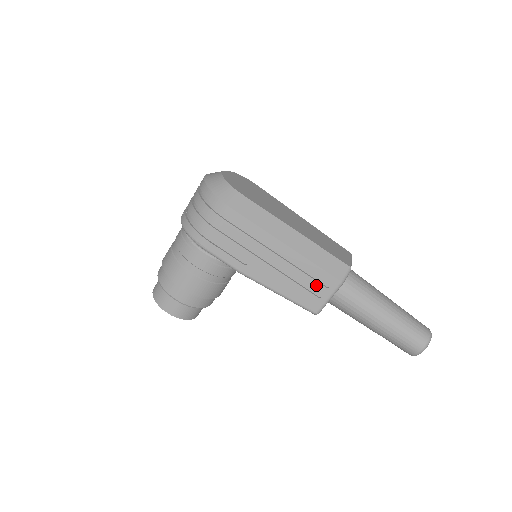
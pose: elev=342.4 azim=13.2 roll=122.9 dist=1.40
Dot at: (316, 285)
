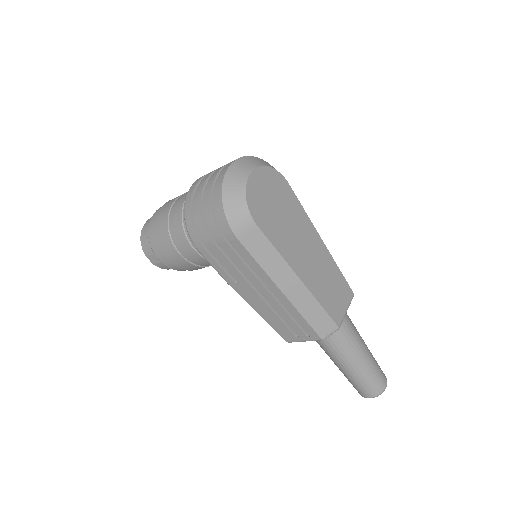
Dot at: (297, 329)
